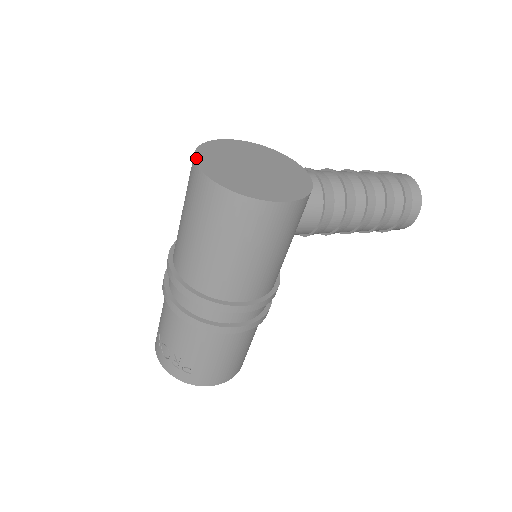
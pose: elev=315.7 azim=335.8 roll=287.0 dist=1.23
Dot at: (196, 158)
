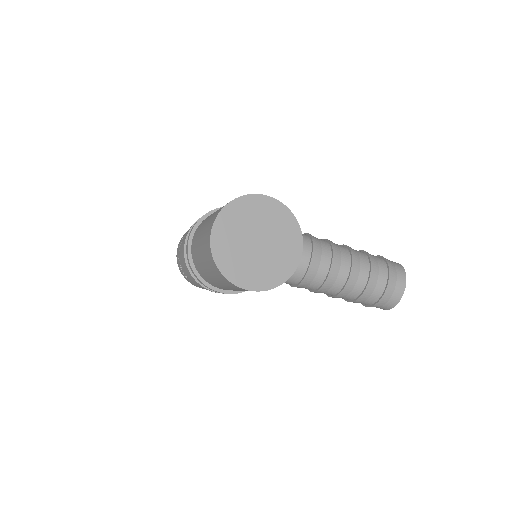
Dot at: (217, 218)
